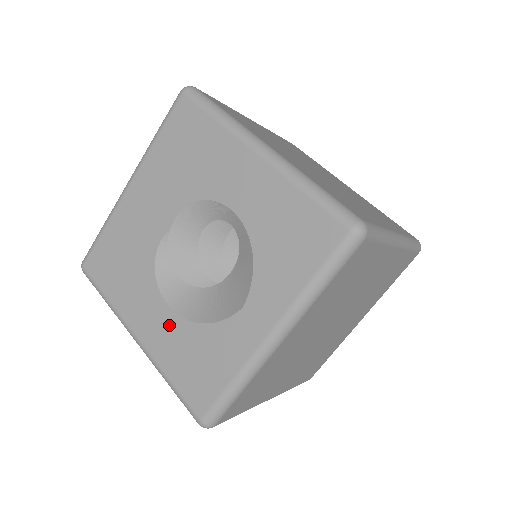
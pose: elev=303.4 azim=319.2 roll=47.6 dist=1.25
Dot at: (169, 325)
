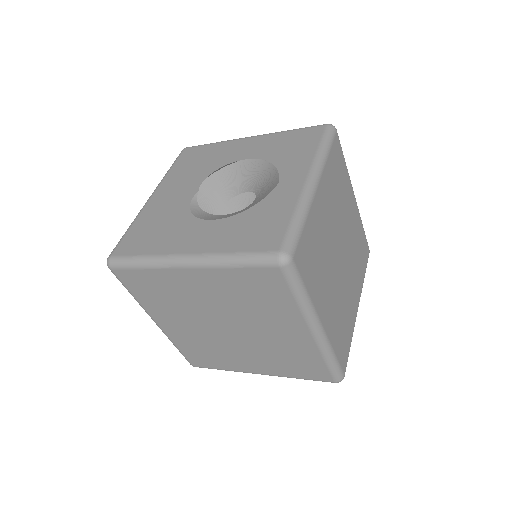
Dot at: (219, 227)
